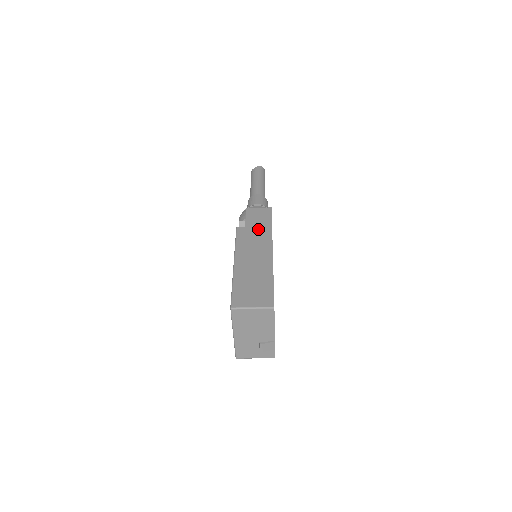
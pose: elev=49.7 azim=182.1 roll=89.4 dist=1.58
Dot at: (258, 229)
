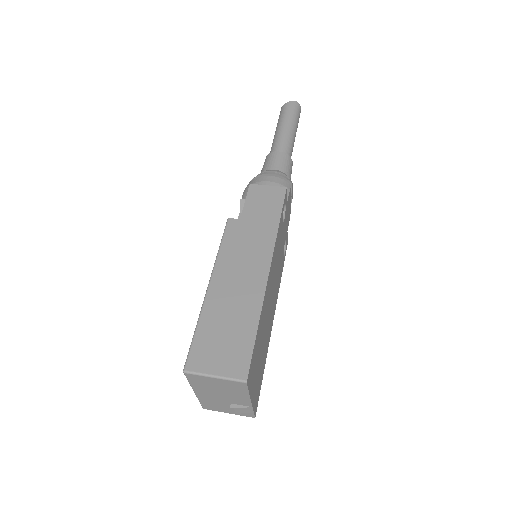
Dot at: (258, 226)
